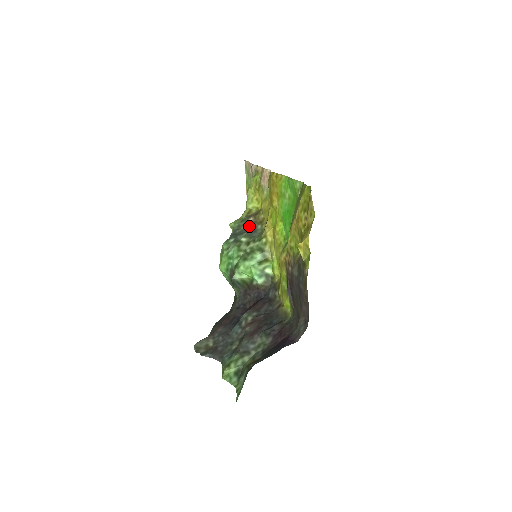
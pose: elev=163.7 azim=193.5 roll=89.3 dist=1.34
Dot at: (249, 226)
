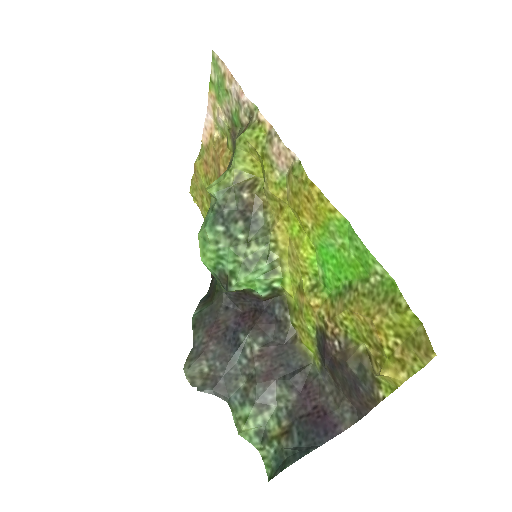
Dot at: (243, 207)
